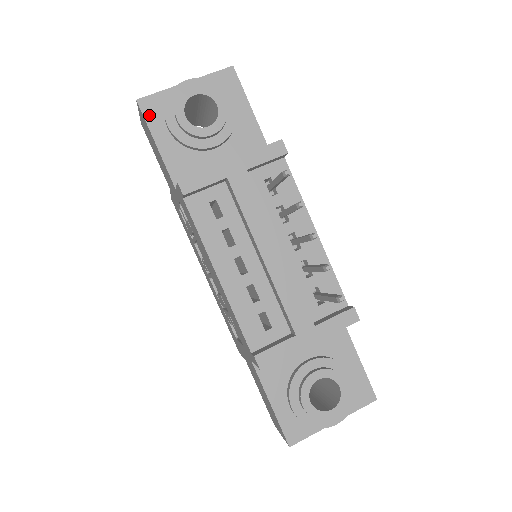
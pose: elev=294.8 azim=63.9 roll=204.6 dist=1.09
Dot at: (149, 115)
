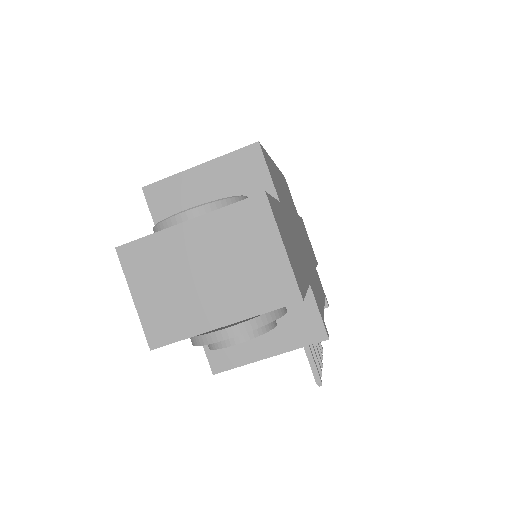
Dot at: occluded
